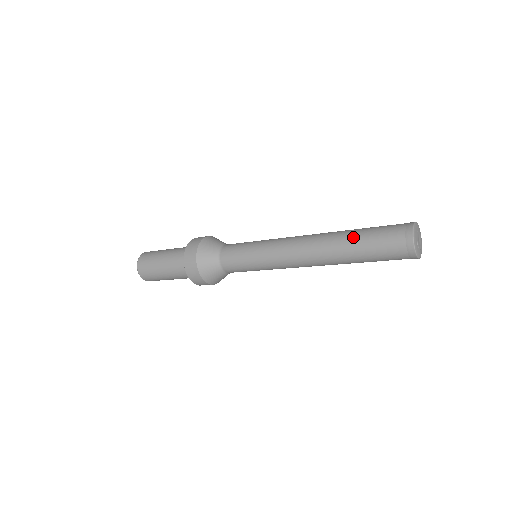
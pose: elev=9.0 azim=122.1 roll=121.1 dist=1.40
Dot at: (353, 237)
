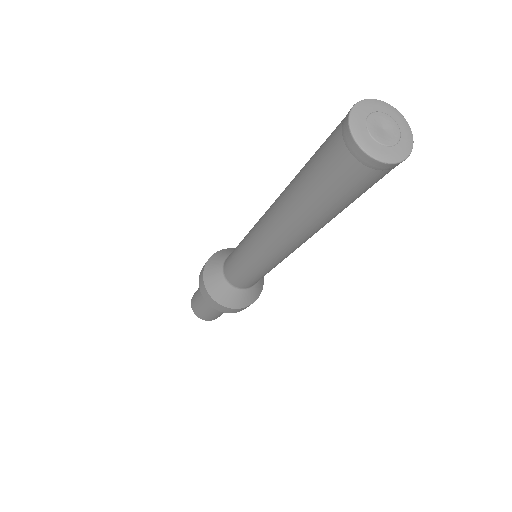
Dot at: (299, 192)
